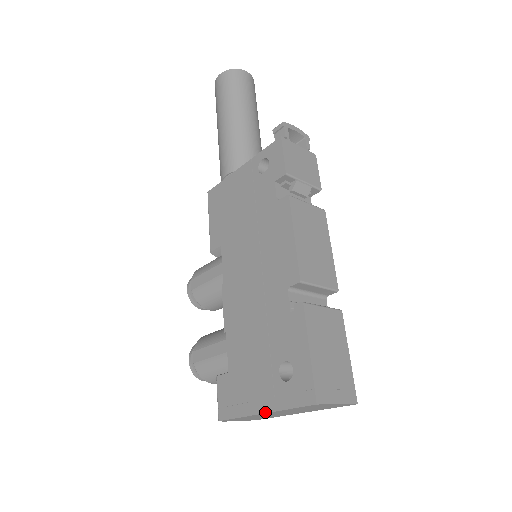
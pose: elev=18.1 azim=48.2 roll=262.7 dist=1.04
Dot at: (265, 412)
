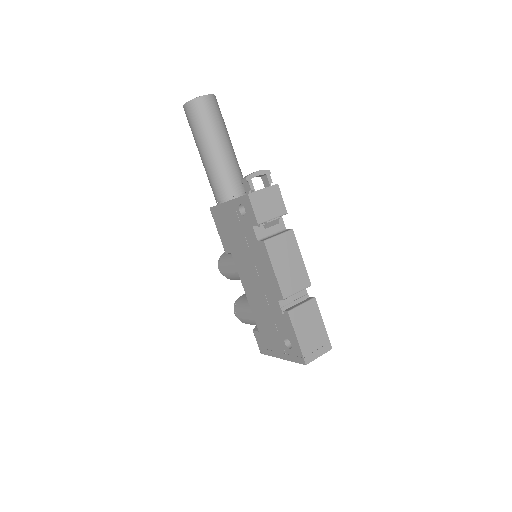
Dot at: (283, 359)
